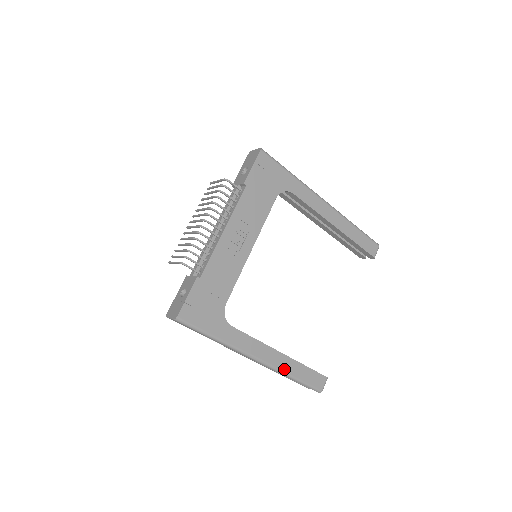
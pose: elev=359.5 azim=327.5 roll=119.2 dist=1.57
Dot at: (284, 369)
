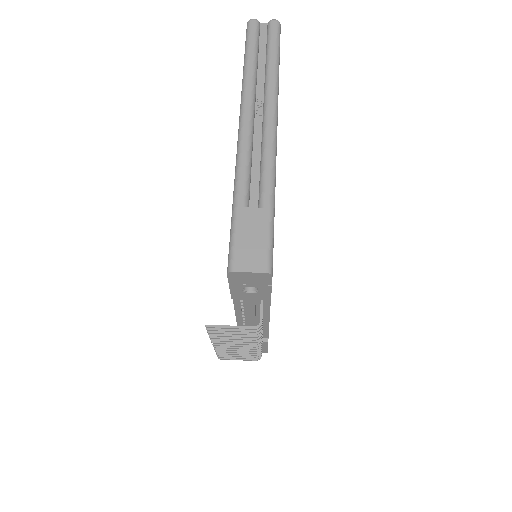
Dot at: occluded
